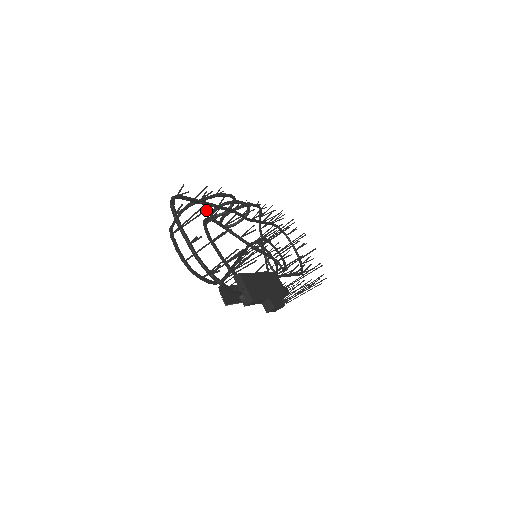
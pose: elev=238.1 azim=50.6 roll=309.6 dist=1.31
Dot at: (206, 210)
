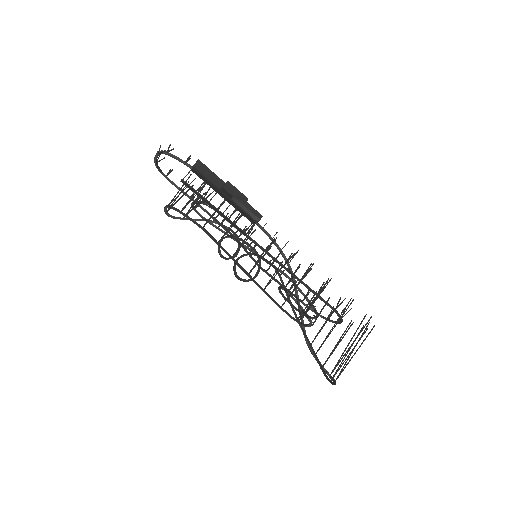
Dot at: occluded
